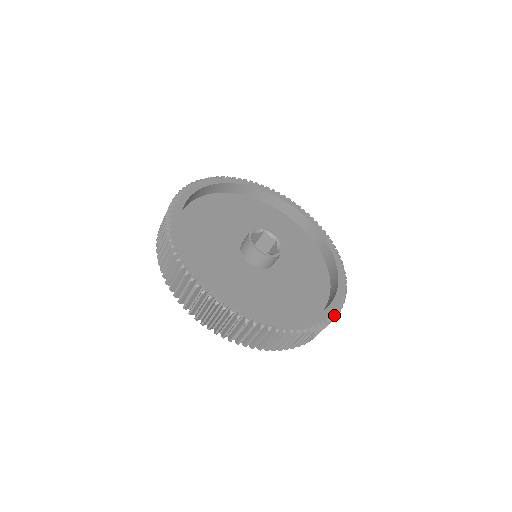
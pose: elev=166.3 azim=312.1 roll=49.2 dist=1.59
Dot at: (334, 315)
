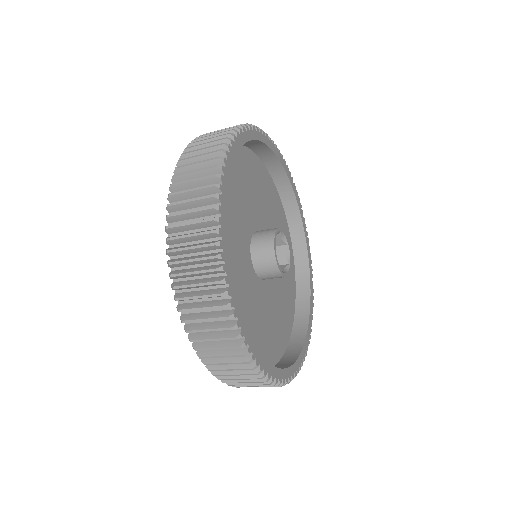
Dot at: occluded
